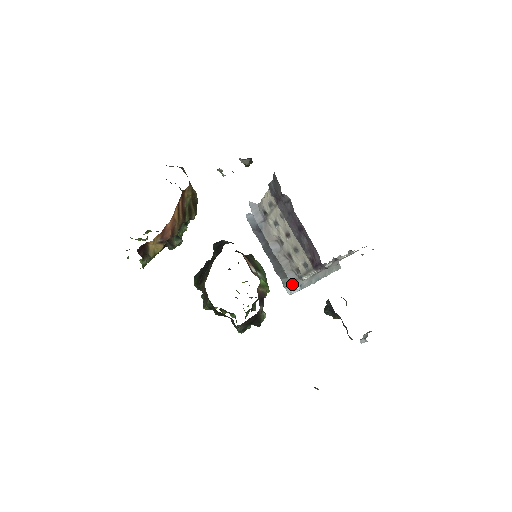
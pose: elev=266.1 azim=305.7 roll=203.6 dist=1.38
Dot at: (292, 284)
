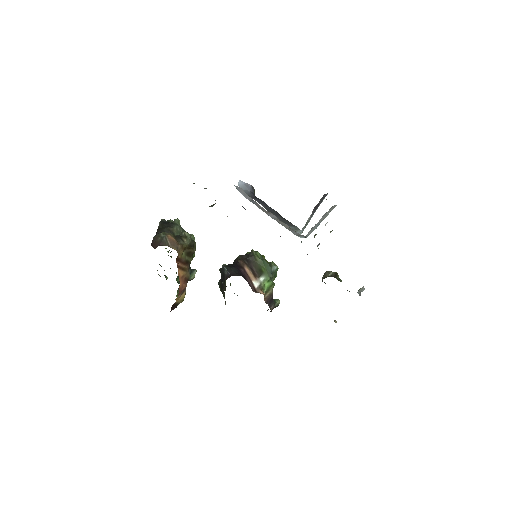
Dot at: occluded
